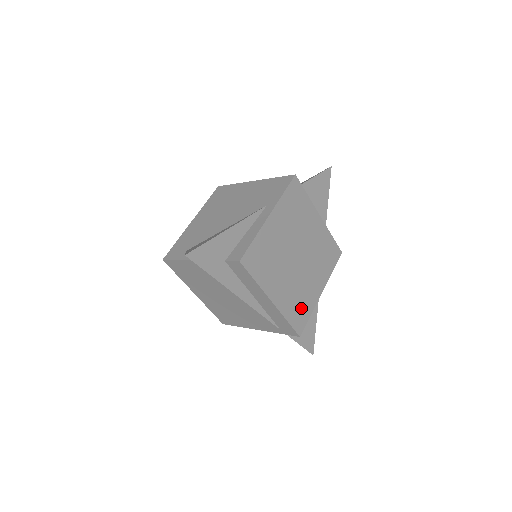
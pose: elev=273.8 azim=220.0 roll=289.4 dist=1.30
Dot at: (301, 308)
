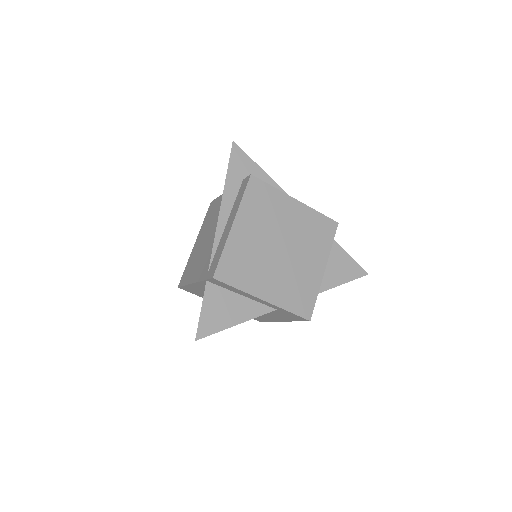
Dot at: (239, 270)
